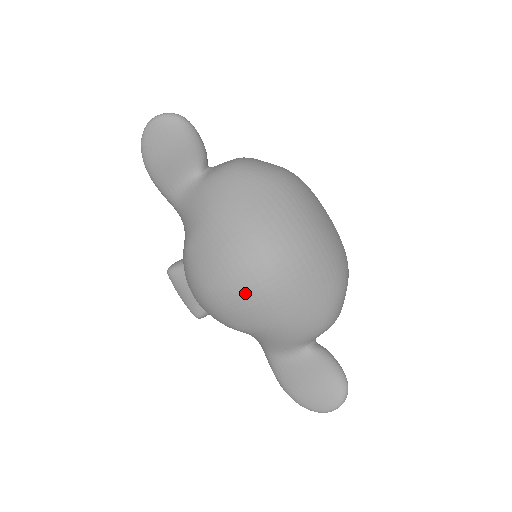
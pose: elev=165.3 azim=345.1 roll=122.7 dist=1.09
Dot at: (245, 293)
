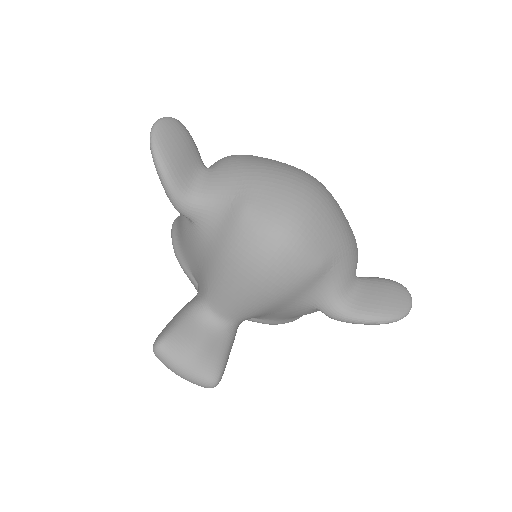
Dot at: (320, 210)
